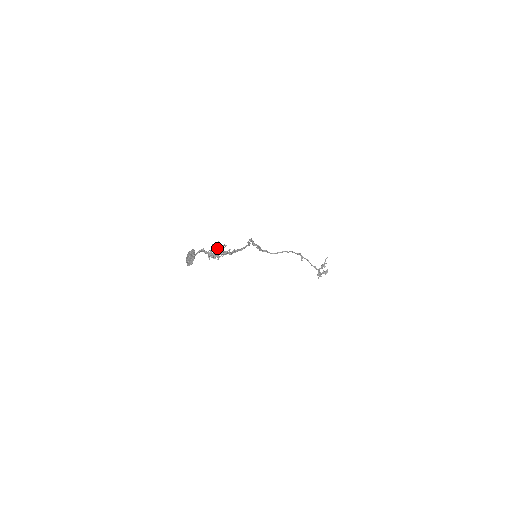
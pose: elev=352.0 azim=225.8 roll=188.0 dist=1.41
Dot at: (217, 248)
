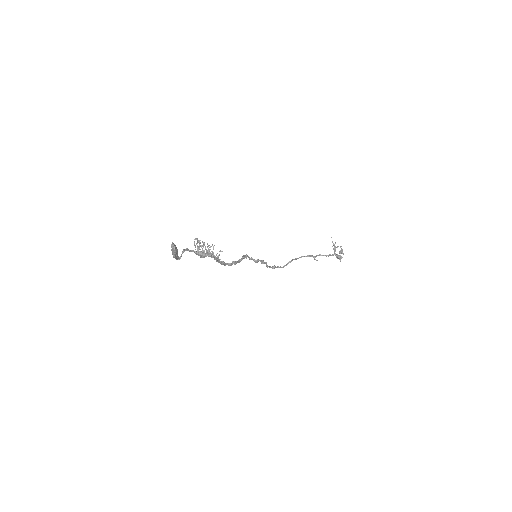
Dot at: (198, 241)
